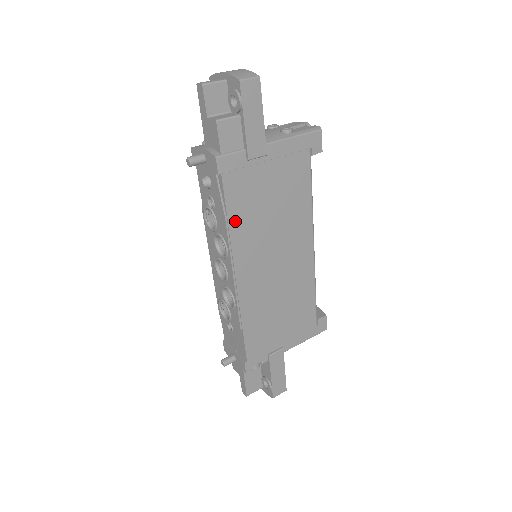
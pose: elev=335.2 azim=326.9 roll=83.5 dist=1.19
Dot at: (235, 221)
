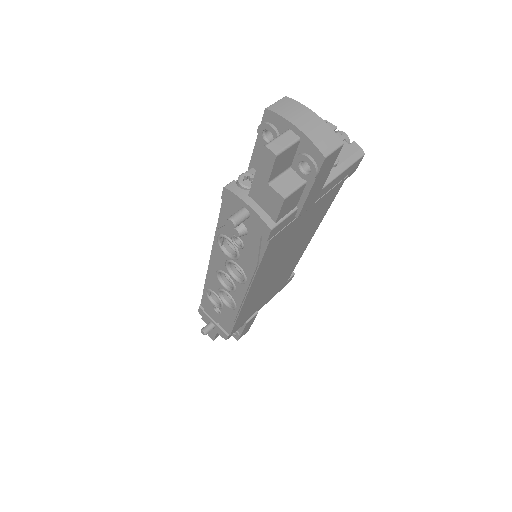
Dot at: (264, 264)
